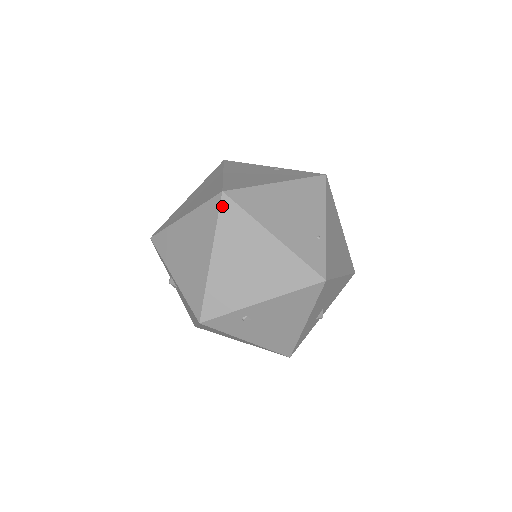
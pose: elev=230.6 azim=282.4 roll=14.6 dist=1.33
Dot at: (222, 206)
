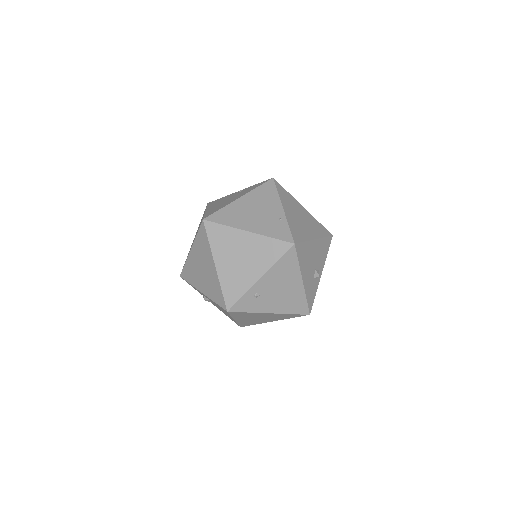
Dot at: (207, 229)
